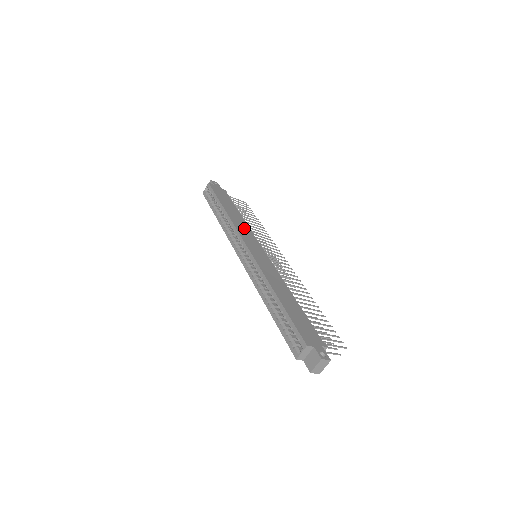
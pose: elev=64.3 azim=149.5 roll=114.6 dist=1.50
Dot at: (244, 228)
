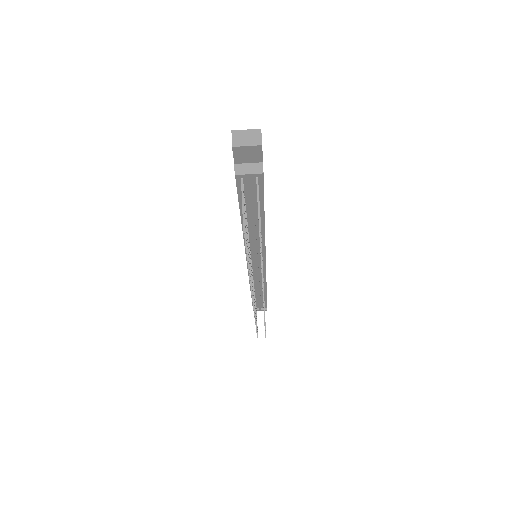
Dot at: occluded
